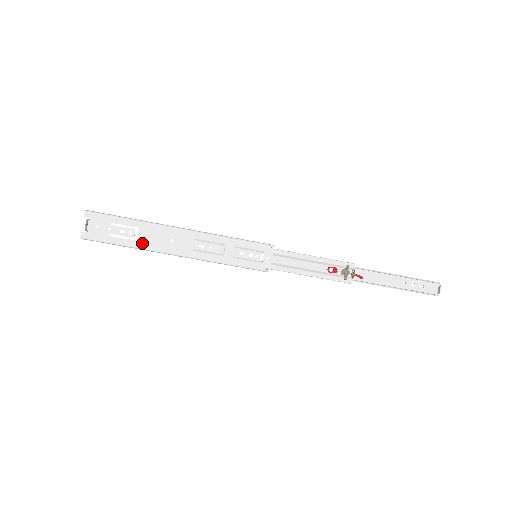
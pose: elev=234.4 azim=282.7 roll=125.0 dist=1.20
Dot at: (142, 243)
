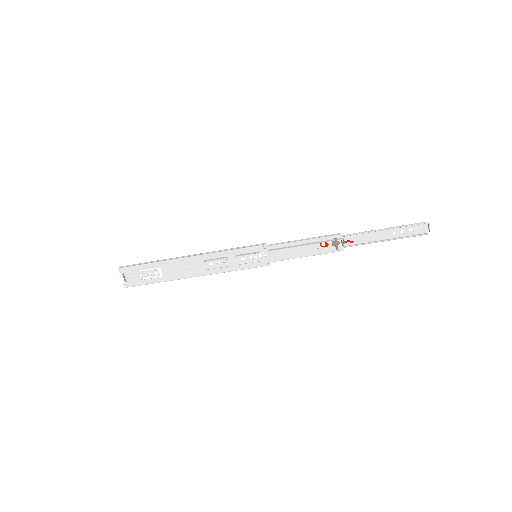
Dot at: (167, 277)
